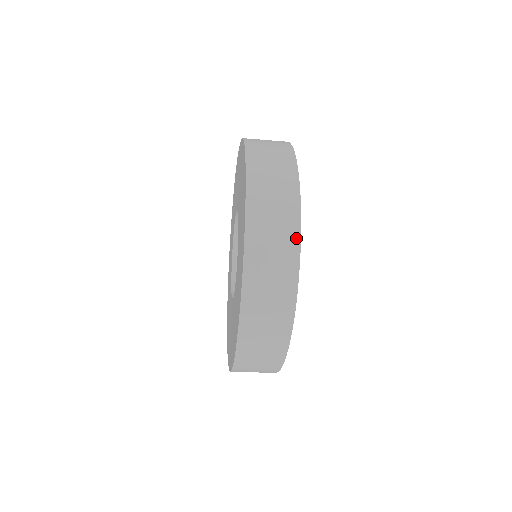
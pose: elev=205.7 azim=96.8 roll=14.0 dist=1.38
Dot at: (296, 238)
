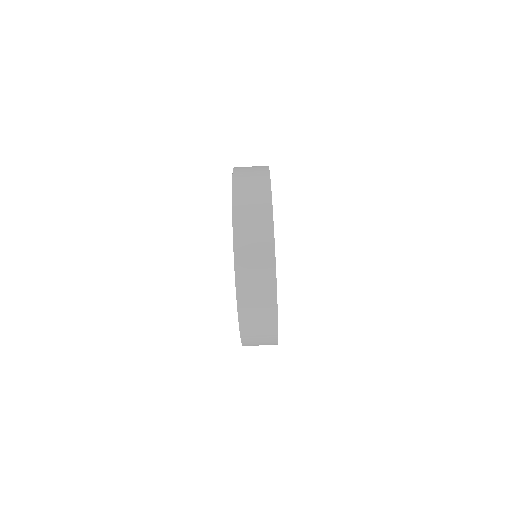
Dot at: (266, 171)
